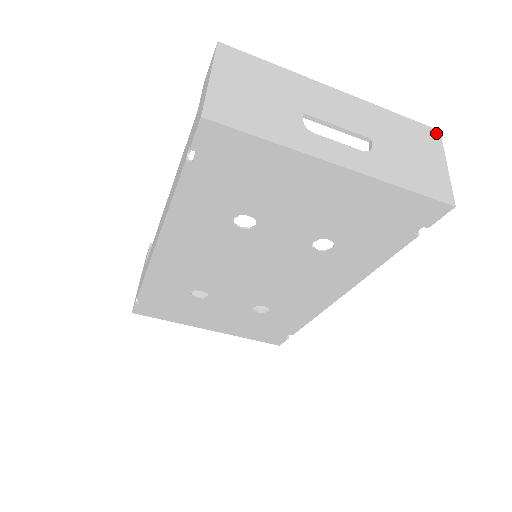
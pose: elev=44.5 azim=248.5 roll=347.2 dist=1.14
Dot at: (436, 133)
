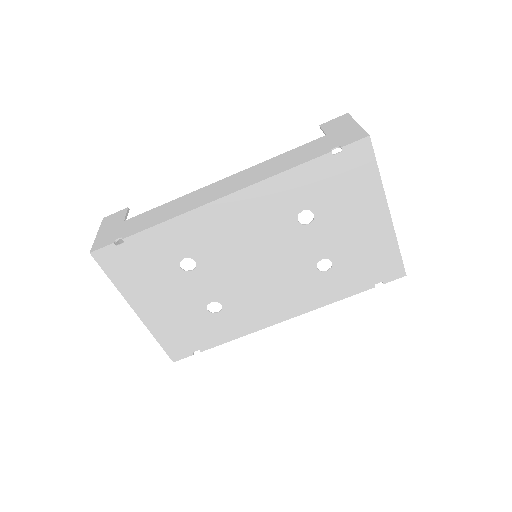
Dot at: occluded
